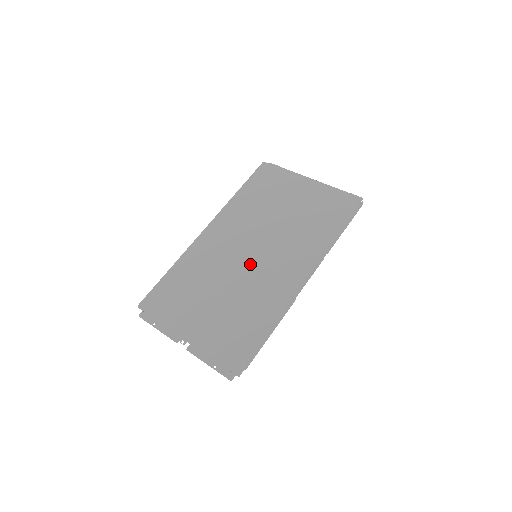
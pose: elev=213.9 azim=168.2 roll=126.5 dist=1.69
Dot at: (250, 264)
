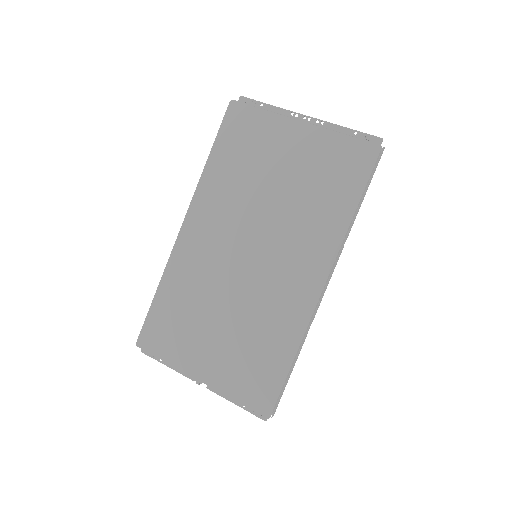
Dot at: (251, 272)
